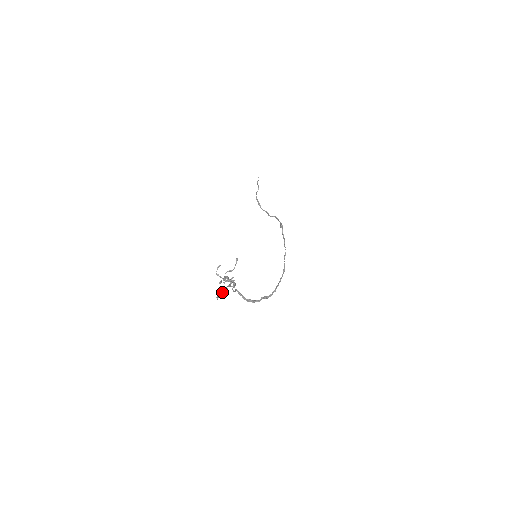
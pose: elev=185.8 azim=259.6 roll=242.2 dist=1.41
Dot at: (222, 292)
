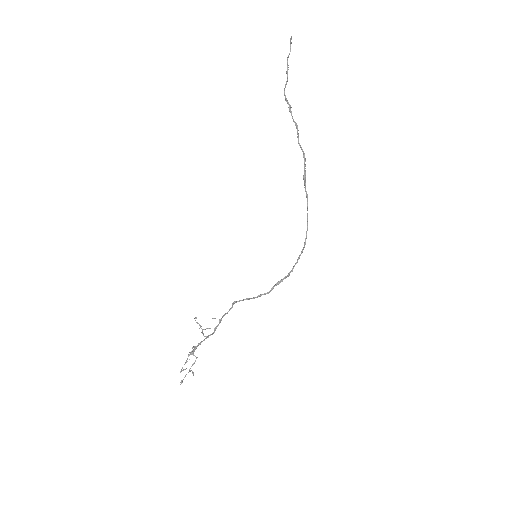
Dot at: occluded
